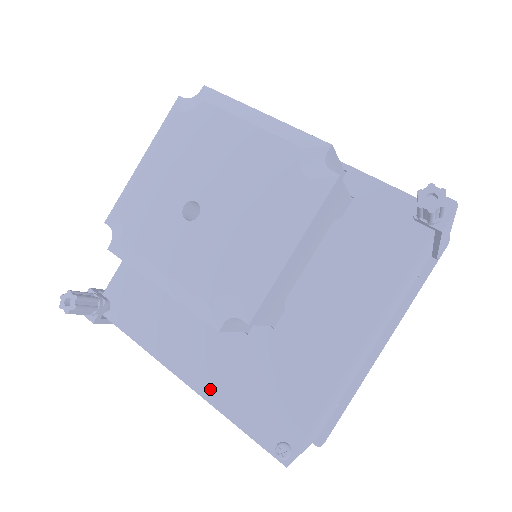
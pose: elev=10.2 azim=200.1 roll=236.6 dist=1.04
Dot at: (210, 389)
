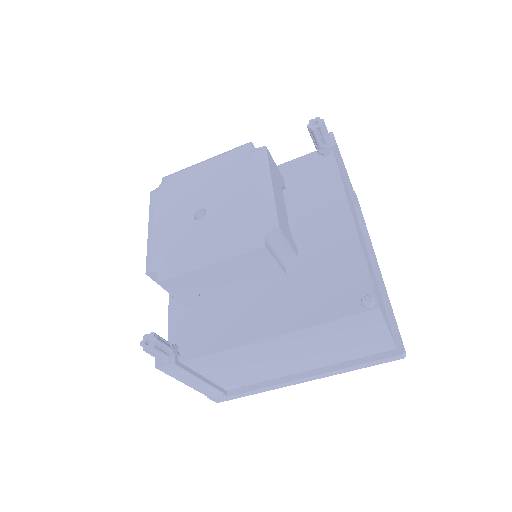
Dot at: (291, 323)
